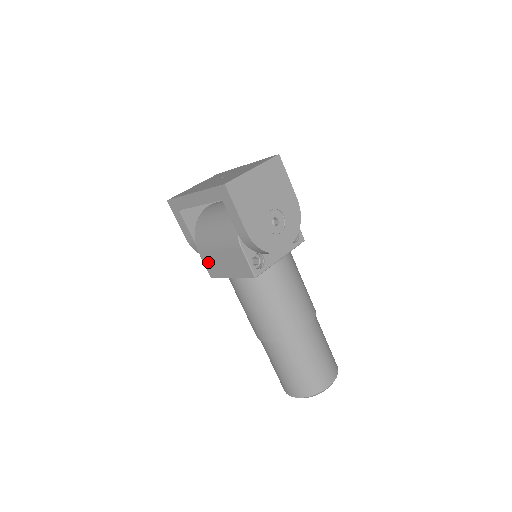
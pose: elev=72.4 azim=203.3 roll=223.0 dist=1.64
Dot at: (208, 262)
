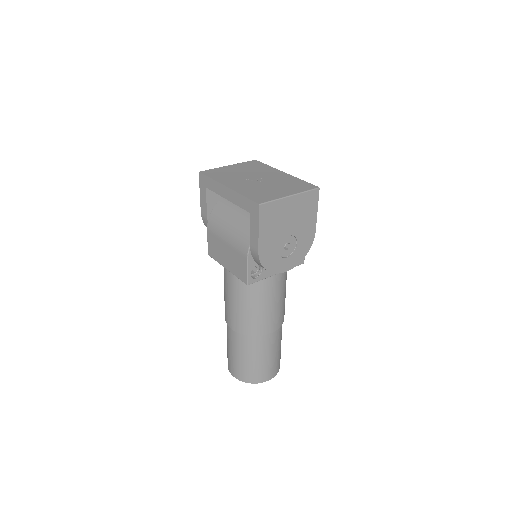
Dot at: (212, 243)
